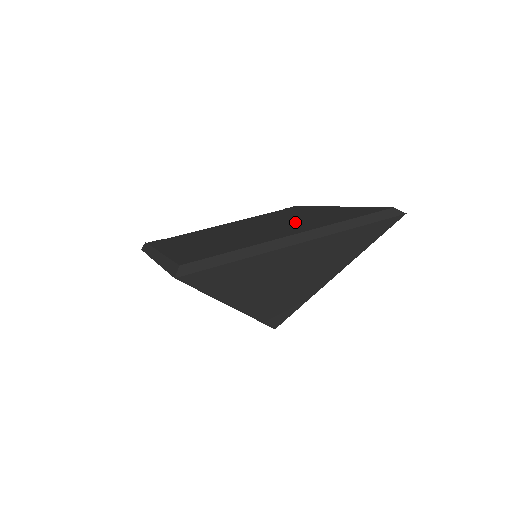
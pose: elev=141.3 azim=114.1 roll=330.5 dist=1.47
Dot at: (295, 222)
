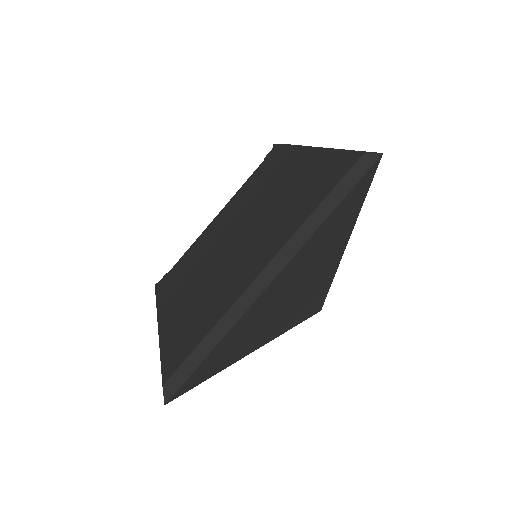
Dot at: (266, 219)
